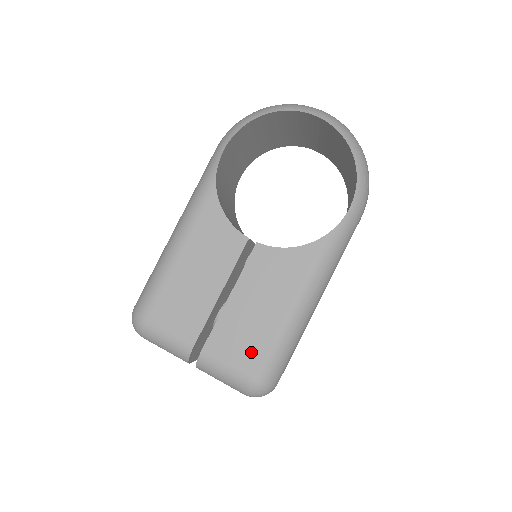
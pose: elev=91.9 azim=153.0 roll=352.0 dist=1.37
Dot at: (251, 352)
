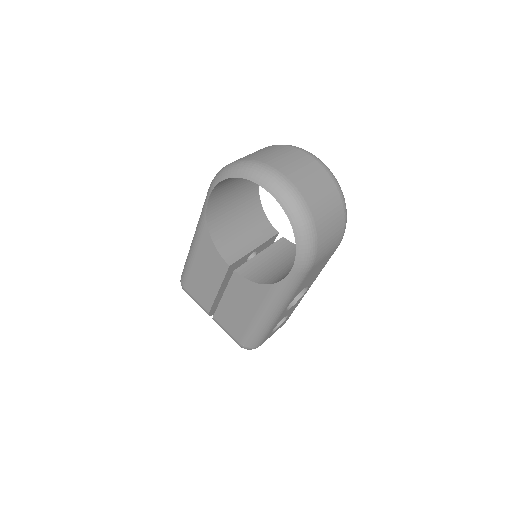
Dot at: (237, 330)
